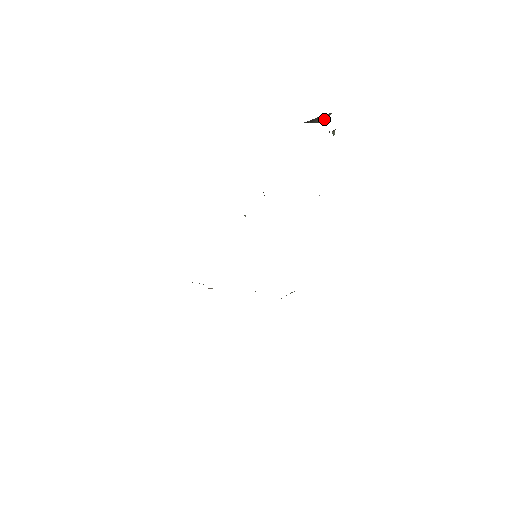
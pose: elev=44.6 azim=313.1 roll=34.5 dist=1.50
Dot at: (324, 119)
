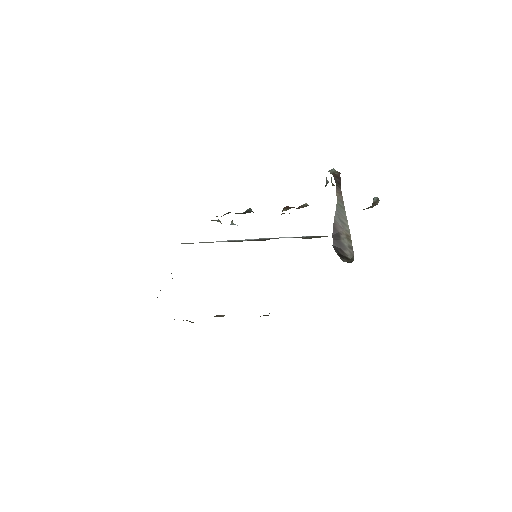
Dot at: (347, 227)
